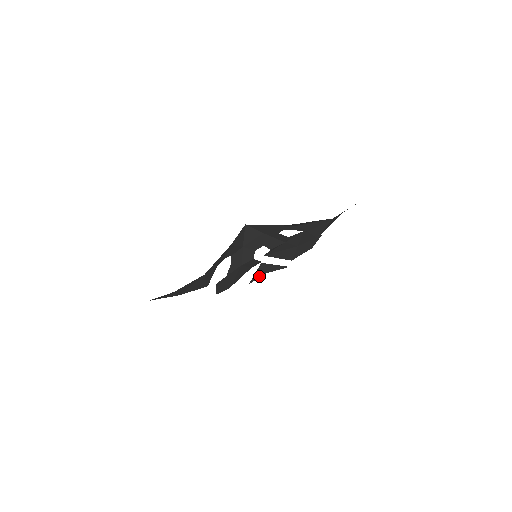
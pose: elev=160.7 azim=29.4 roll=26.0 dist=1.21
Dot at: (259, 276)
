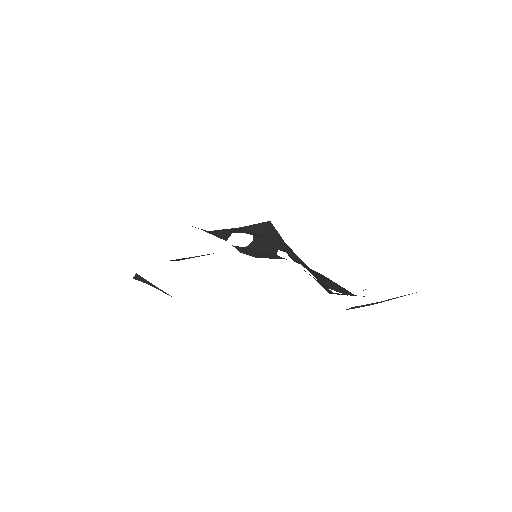
Dot at: (142, 281)
